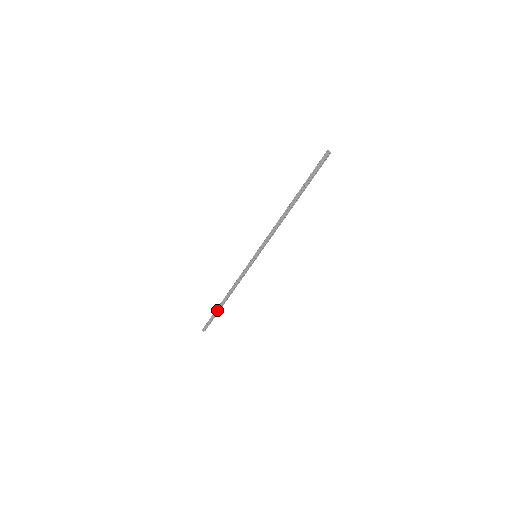
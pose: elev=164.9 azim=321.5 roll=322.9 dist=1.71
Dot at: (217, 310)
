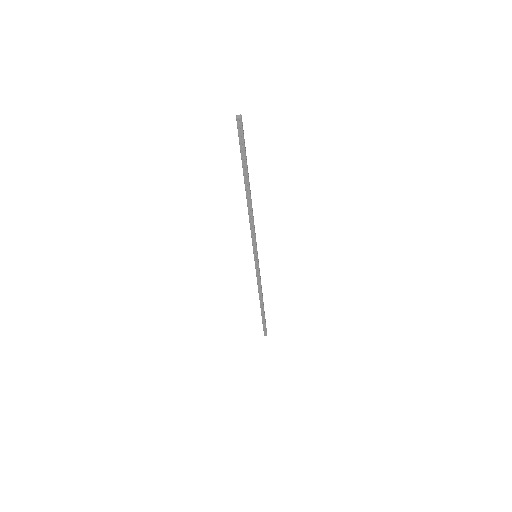
Dot at: (263, 316)
